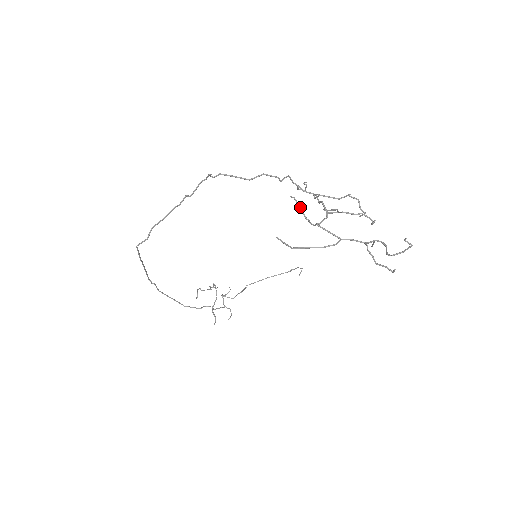
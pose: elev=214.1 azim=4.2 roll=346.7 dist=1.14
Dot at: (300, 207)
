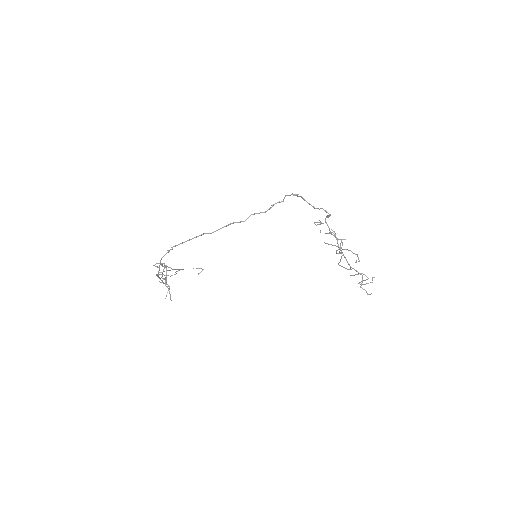
Dot at: occluded
